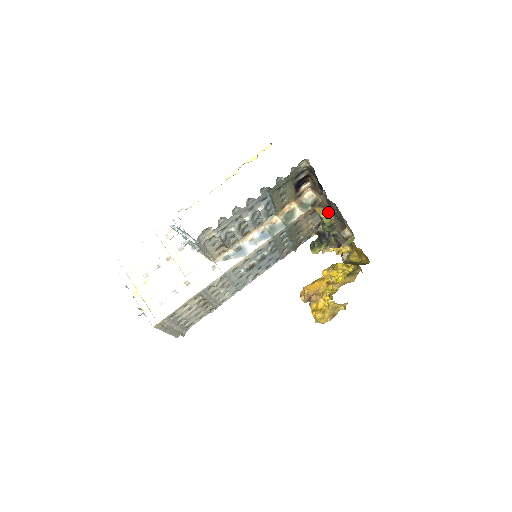
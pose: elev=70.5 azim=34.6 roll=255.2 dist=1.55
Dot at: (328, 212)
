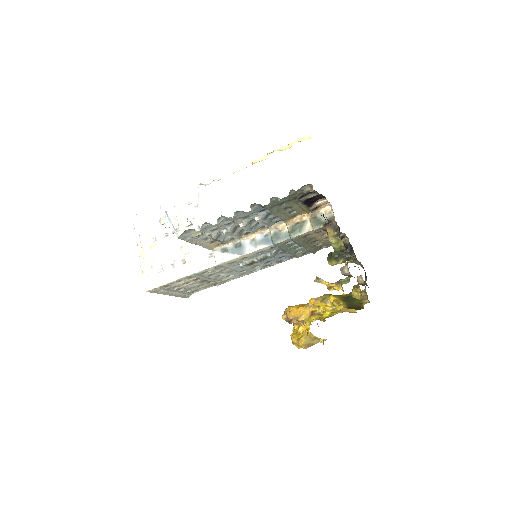
Dot at: (338, 238)
